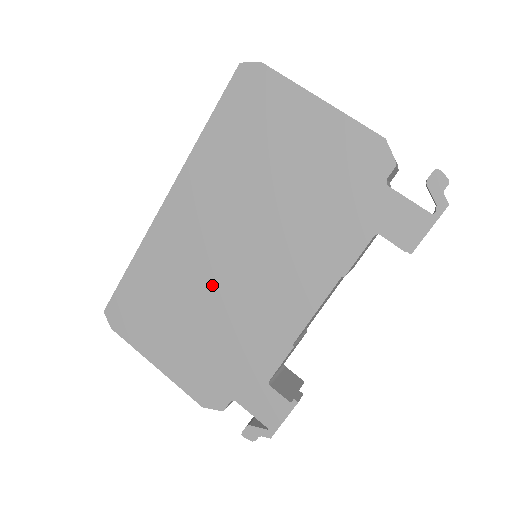
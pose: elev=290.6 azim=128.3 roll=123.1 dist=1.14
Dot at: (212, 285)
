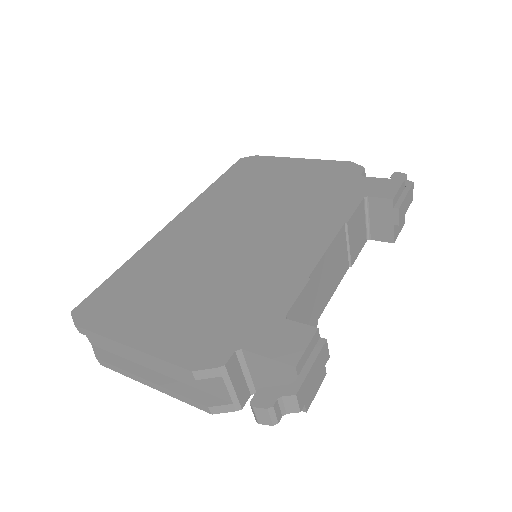
Dot at: (214, 259)
